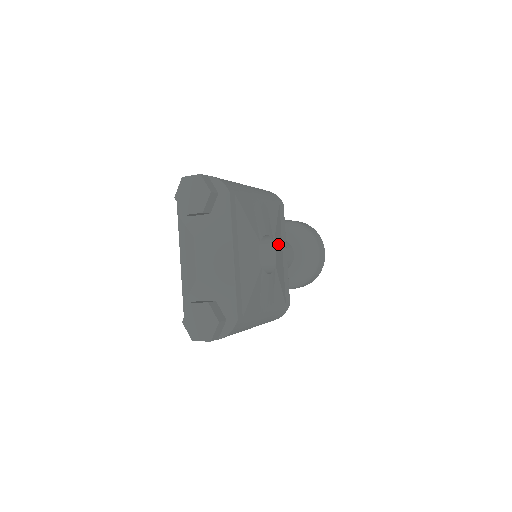
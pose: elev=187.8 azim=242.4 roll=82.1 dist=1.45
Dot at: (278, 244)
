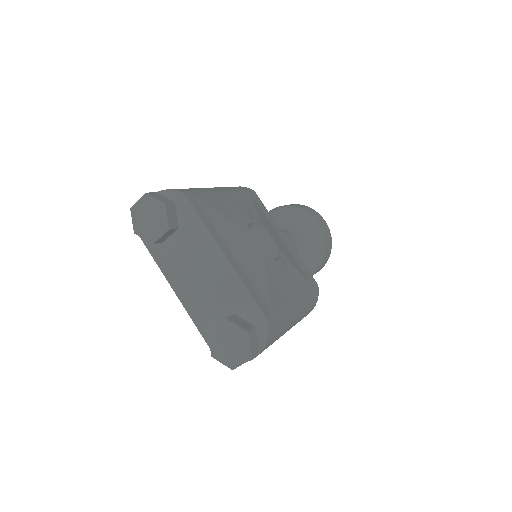
Dot at: (270, 229)
